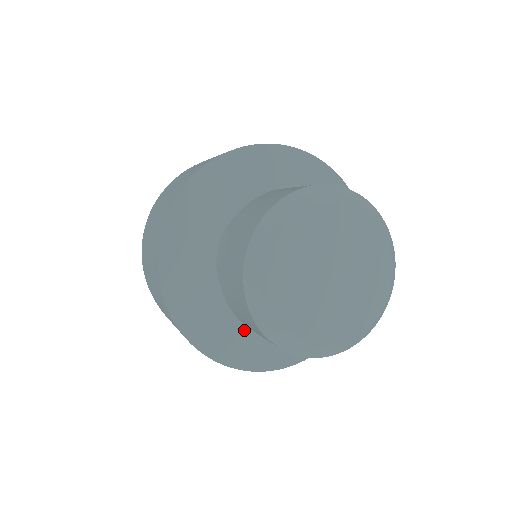
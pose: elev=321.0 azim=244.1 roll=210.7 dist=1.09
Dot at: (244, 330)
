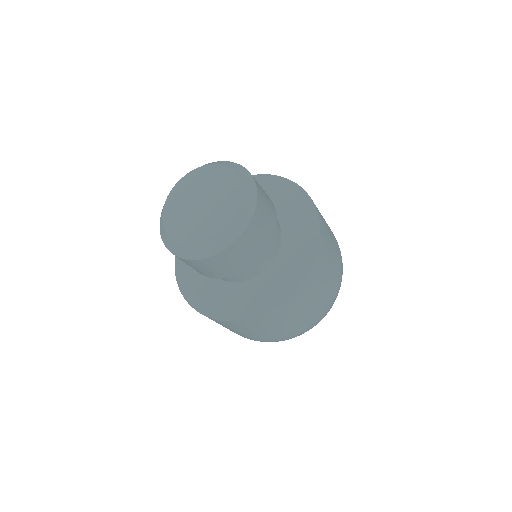
Dot at: (205, 281)
